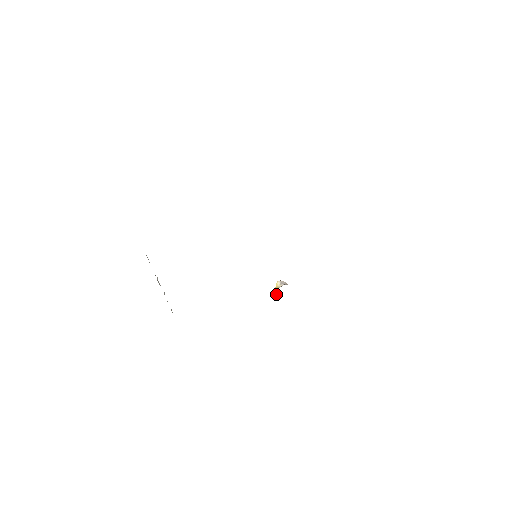
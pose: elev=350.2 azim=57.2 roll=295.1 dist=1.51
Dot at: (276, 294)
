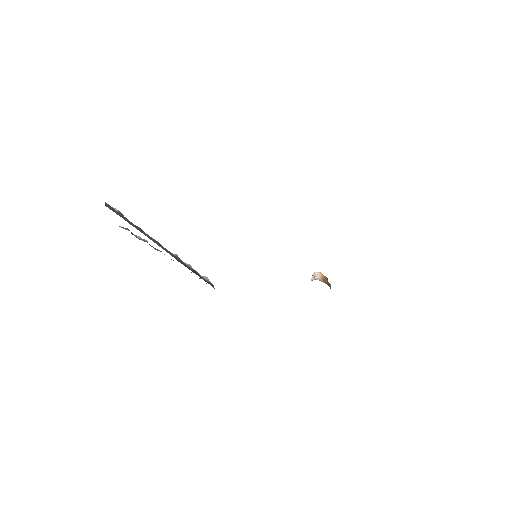
Dot at: occluded
